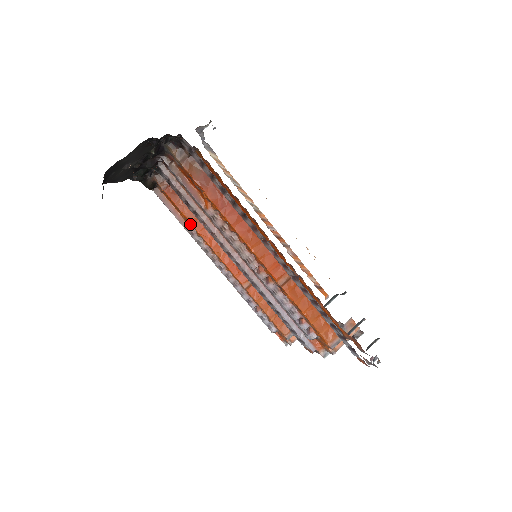
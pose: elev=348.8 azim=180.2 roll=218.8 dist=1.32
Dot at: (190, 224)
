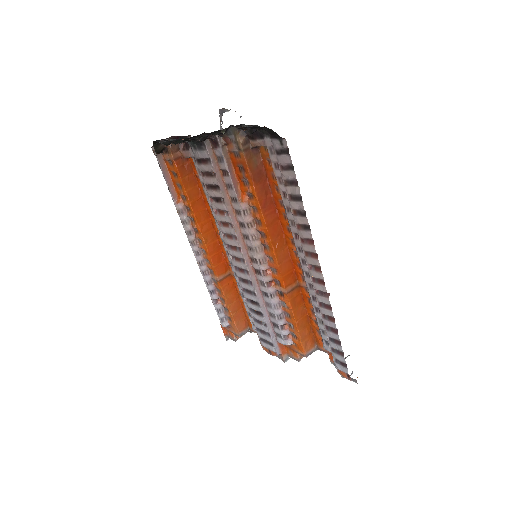
Dot at: (187, 203)
